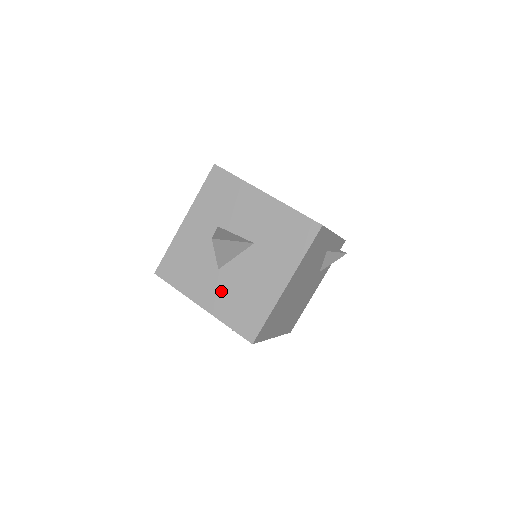
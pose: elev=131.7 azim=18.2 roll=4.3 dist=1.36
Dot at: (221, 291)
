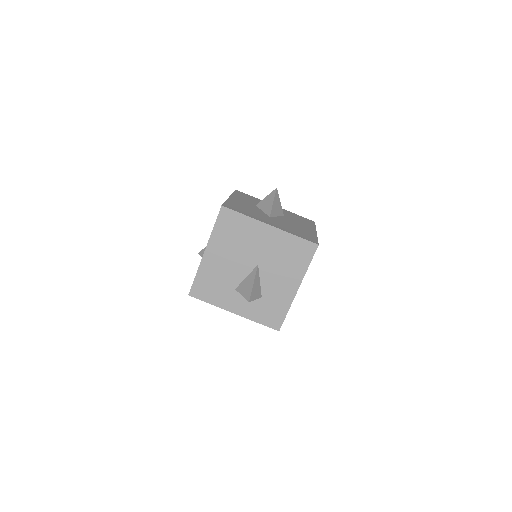
Dot at: (279, 224)
